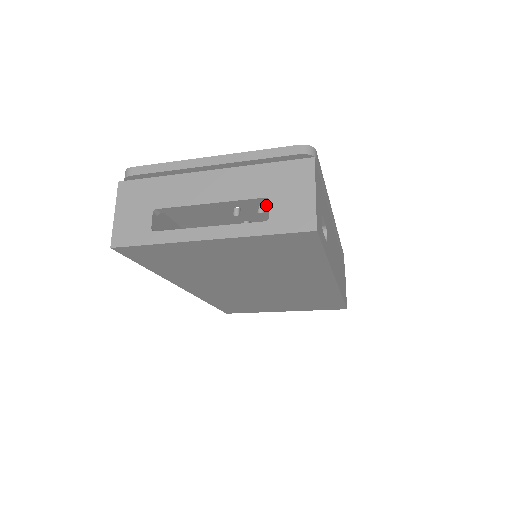
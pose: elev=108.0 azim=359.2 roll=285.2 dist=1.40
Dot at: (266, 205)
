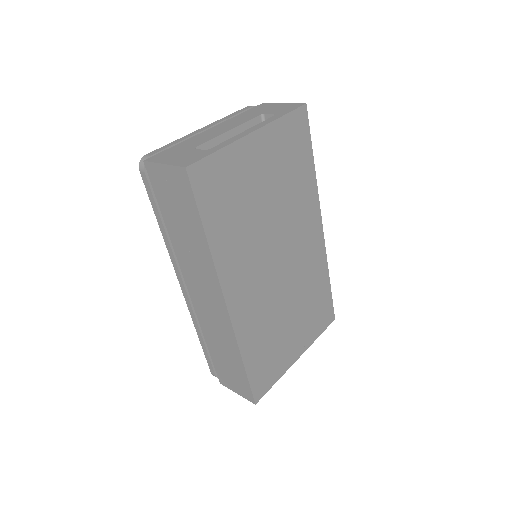
Dot at: occluded
